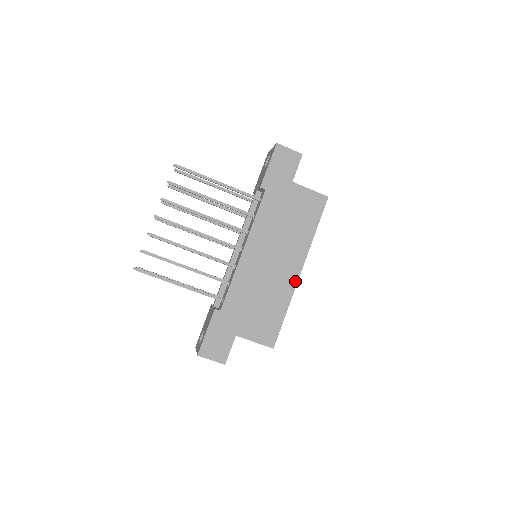
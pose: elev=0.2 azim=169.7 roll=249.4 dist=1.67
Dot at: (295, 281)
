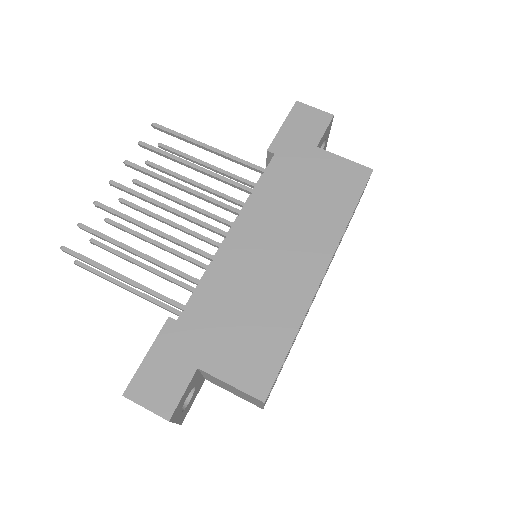
Dot at: (313, 287)
